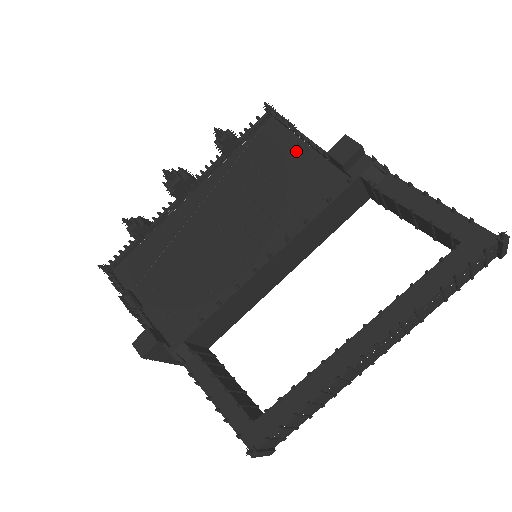
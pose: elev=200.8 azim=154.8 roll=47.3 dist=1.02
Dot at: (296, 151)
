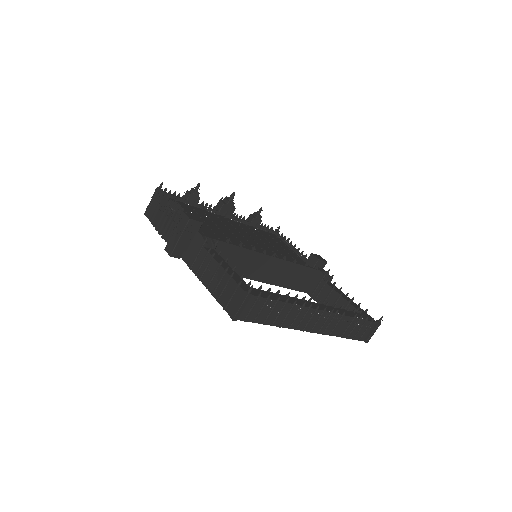
Dot at: (287, 248)
